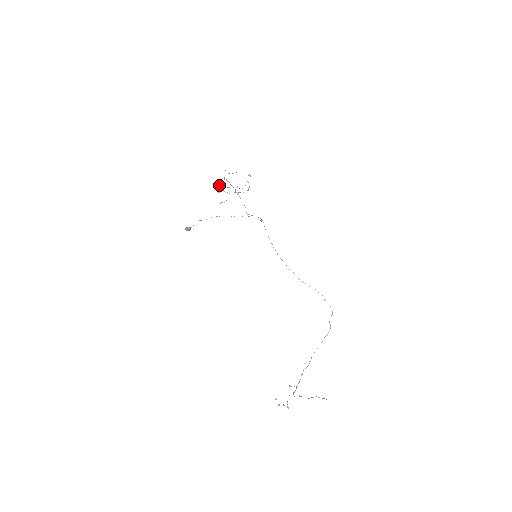
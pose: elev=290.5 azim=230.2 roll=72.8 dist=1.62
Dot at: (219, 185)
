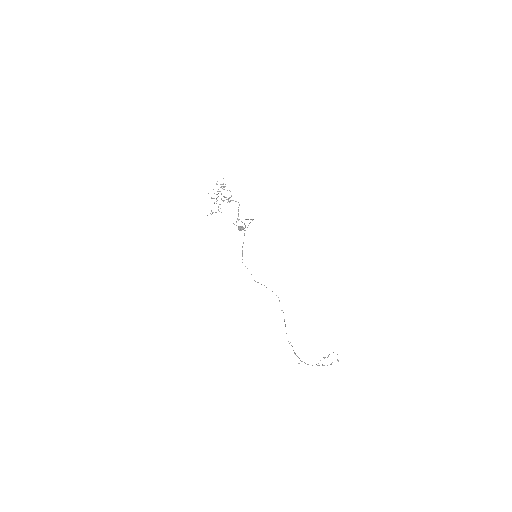
Dot at: (217, 194)
